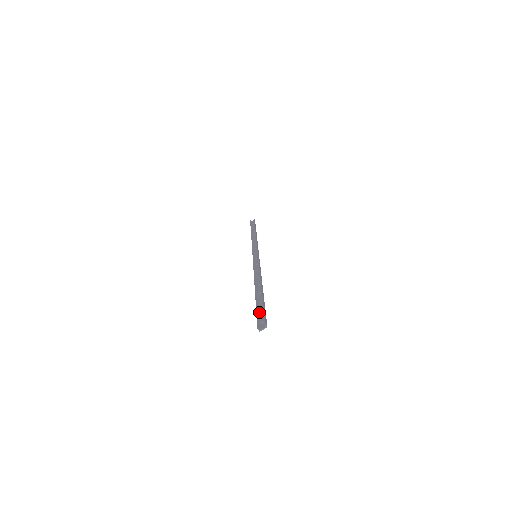
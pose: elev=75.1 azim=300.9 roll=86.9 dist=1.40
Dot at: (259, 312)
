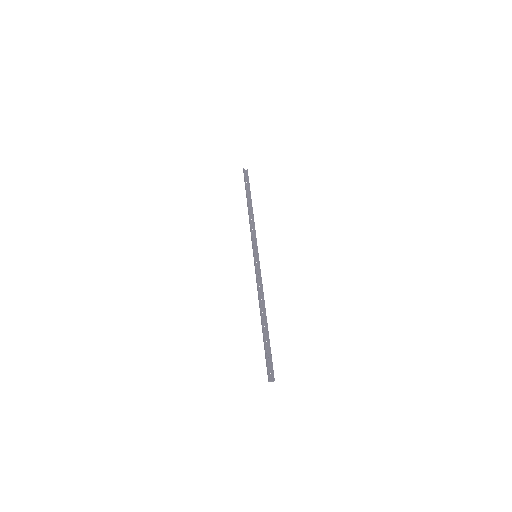
Dot at: (267, 356)
